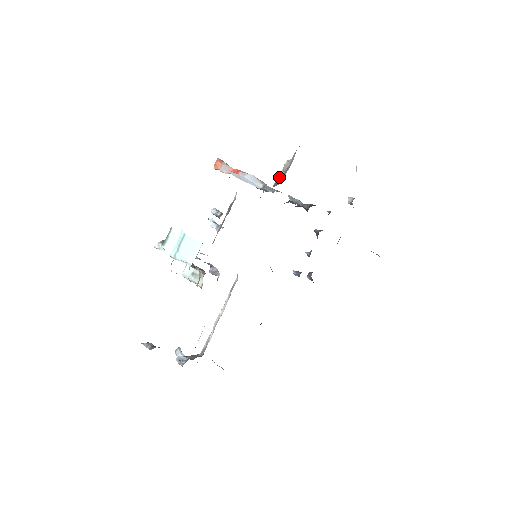
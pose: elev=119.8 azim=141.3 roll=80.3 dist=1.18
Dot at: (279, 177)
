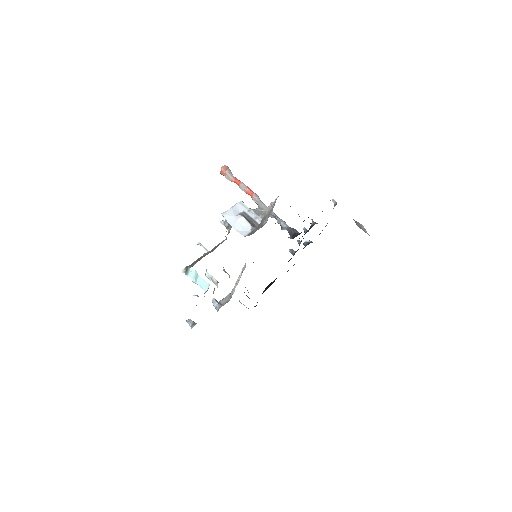
Dot at: (265, 215)
